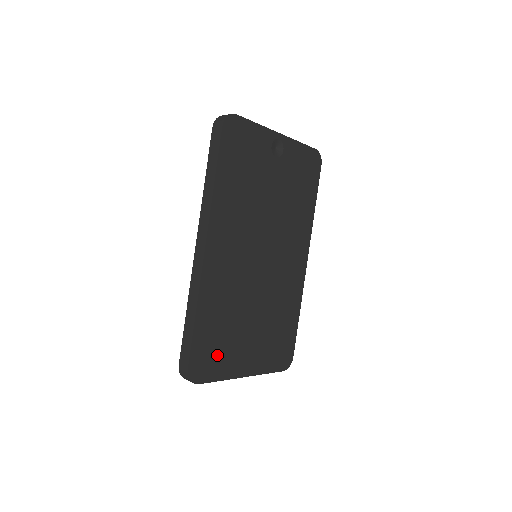
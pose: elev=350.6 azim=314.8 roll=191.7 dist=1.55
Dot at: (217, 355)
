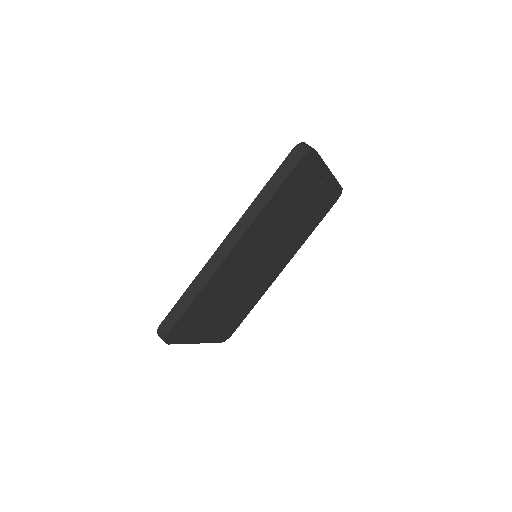
Dot at: (191, 326)
